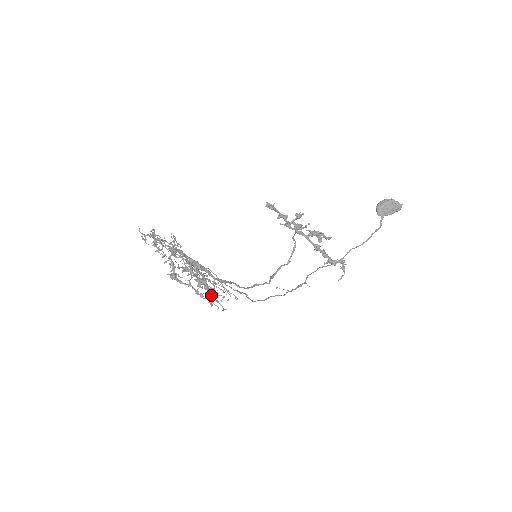
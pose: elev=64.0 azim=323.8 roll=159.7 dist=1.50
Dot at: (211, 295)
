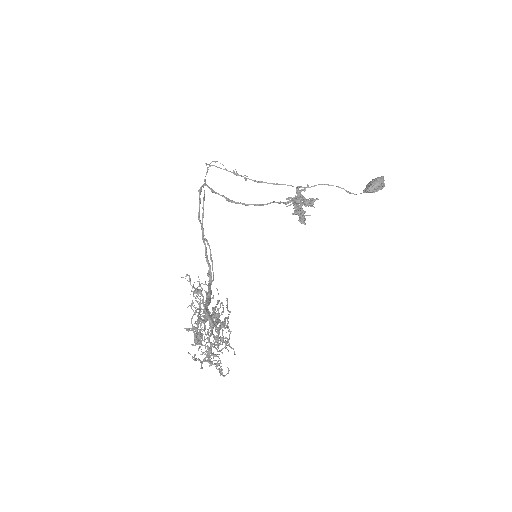
Dot at: (193, 286)
